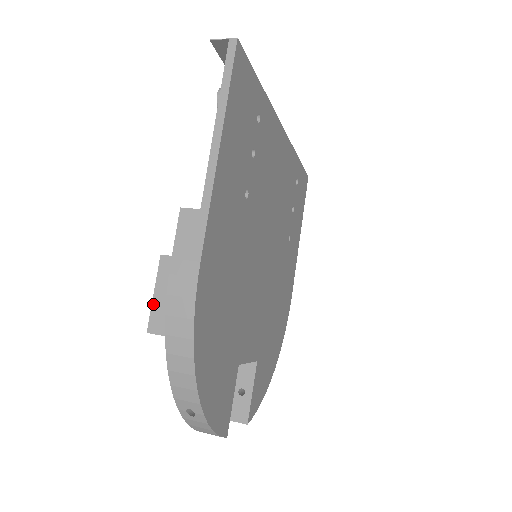
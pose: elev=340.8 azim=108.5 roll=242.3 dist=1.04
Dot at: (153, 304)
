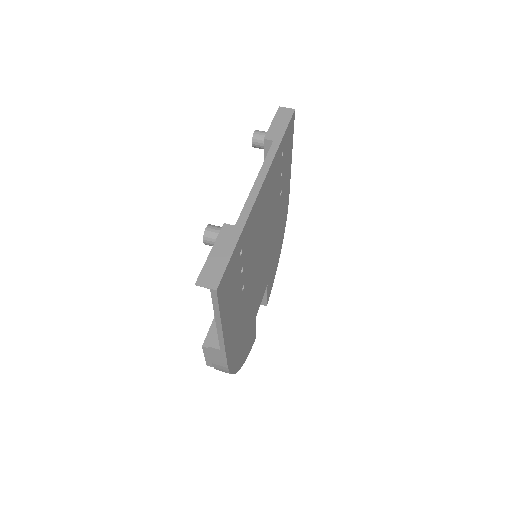
Dot at: (206, 359)
